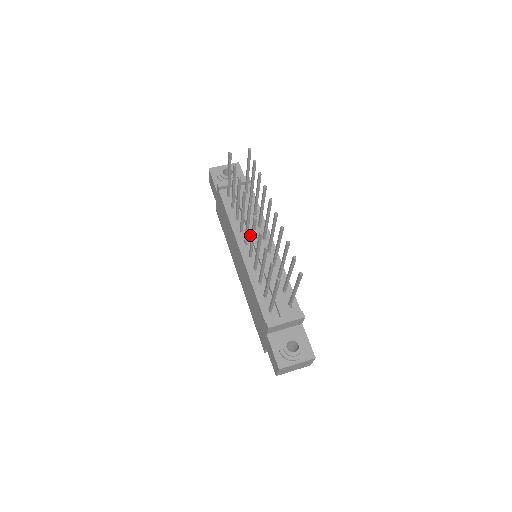
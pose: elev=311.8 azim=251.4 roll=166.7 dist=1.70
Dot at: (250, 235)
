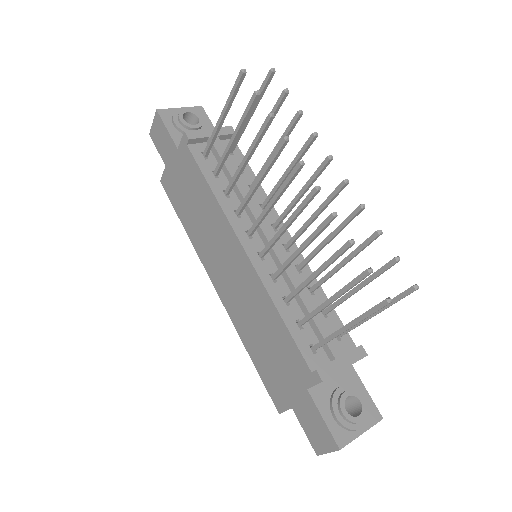
Dot at: occluded
